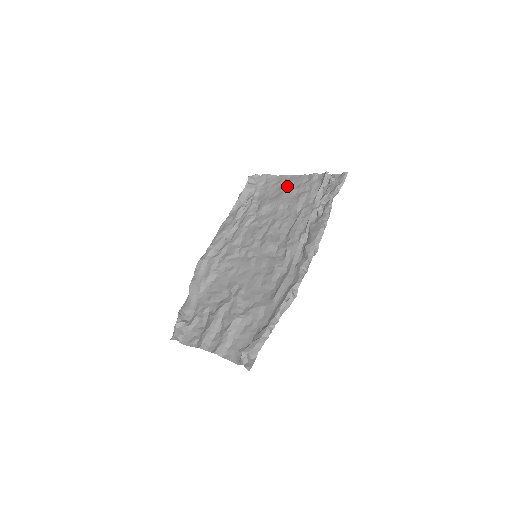
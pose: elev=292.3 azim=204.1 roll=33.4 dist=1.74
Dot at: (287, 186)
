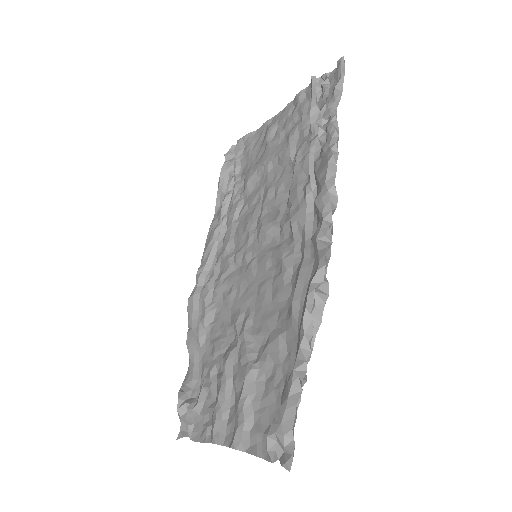
Dot at: (270, 134)
